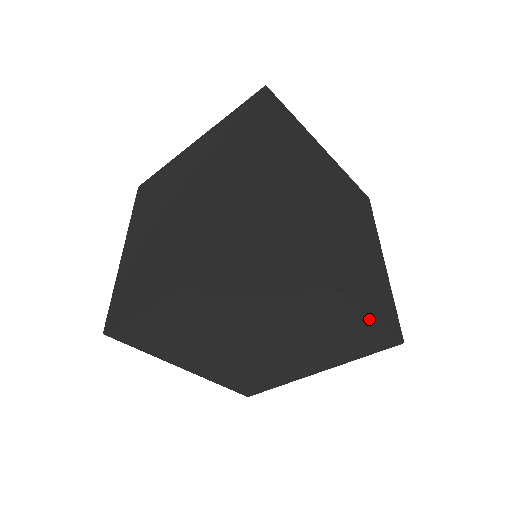
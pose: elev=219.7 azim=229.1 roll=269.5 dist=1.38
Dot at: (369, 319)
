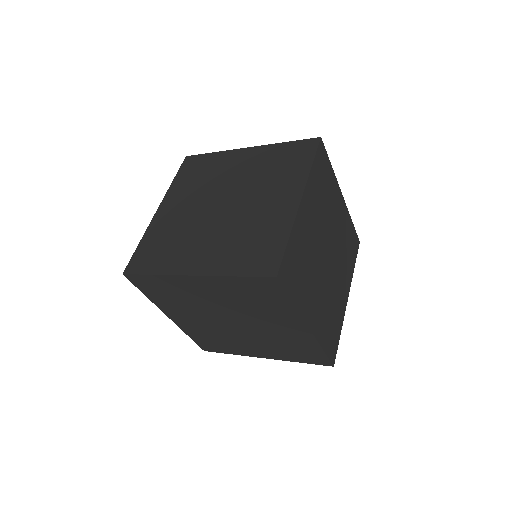
Dot at: (317, 344)
